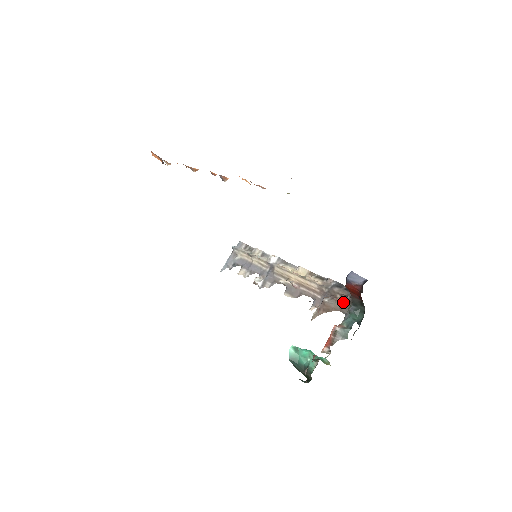
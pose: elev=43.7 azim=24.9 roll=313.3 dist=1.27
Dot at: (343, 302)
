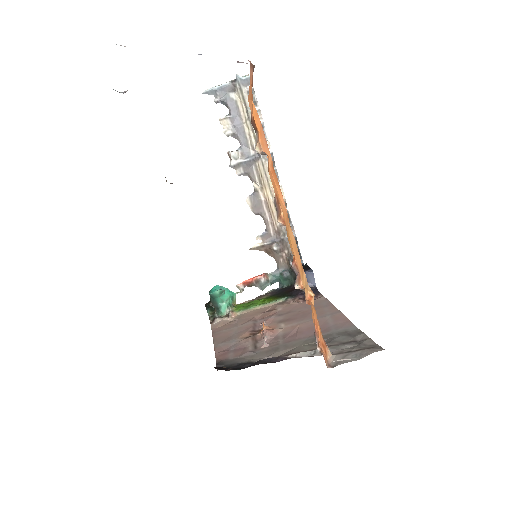
Dot at: (285, 259)
